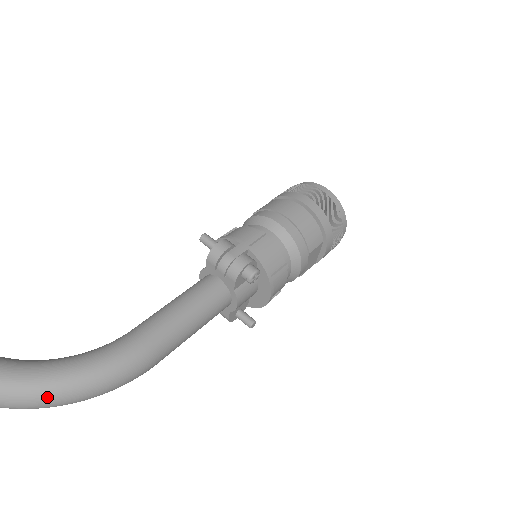
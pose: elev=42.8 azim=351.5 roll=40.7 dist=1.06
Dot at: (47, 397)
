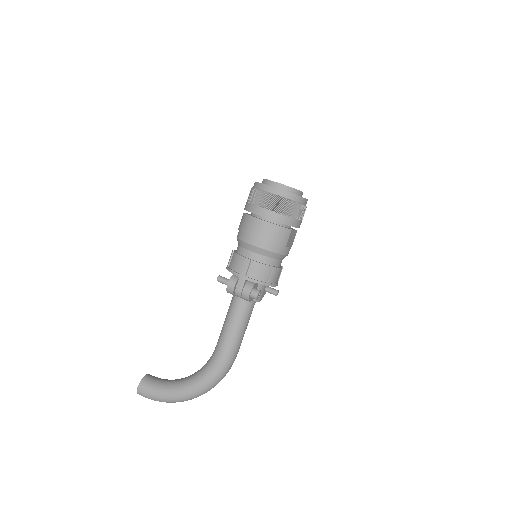
Dot at: (202, 393)
